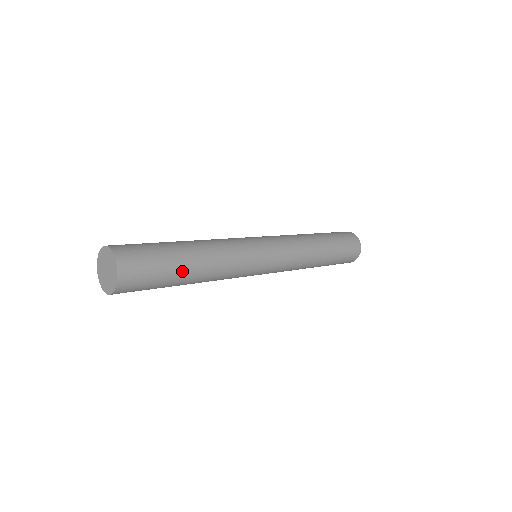
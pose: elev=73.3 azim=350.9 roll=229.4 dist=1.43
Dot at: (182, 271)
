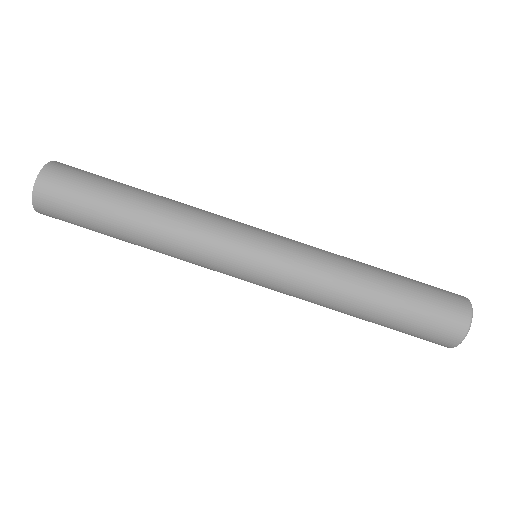
Dot at: (124, 192)
